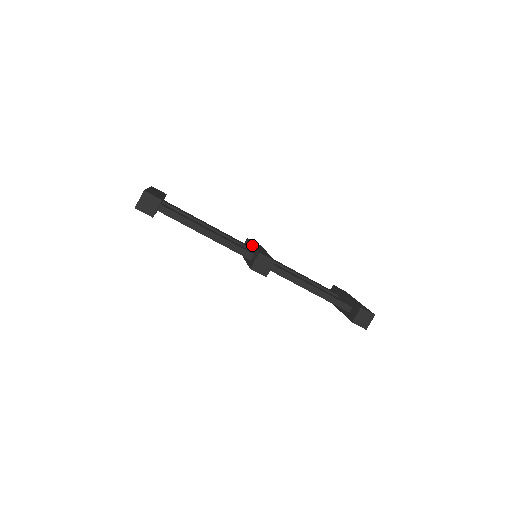
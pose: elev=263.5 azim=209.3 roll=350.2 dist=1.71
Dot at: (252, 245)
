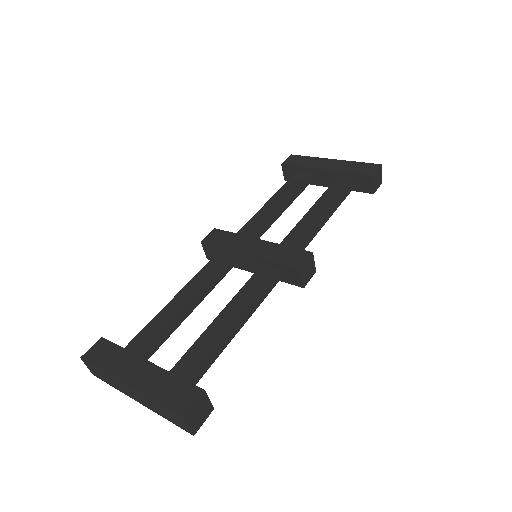
Dot at: (247, 256)
